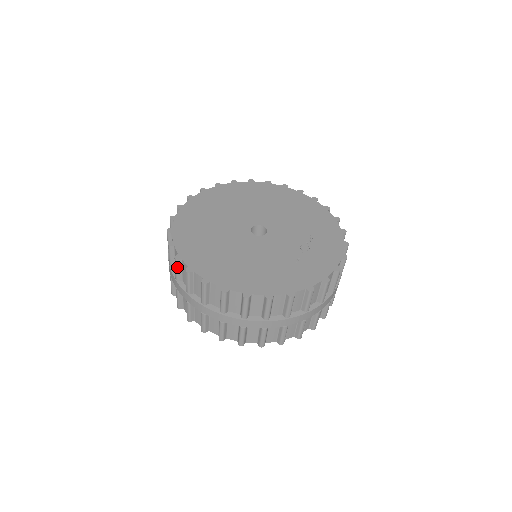
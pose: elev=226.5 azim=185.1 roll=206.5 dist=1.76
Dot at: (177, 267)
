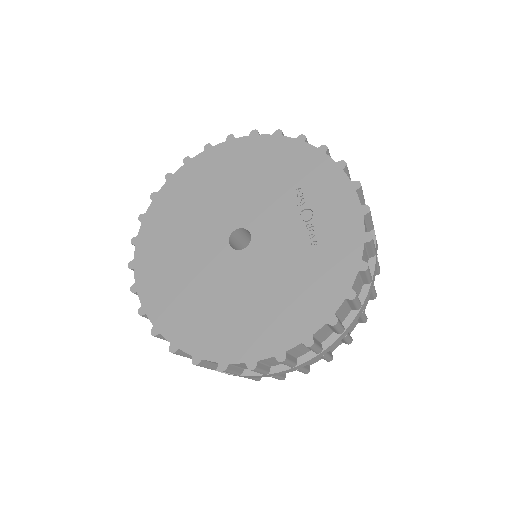
Dot at: (204, 366)
